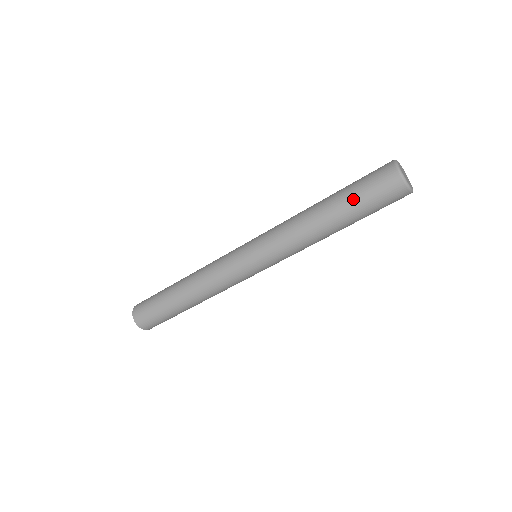
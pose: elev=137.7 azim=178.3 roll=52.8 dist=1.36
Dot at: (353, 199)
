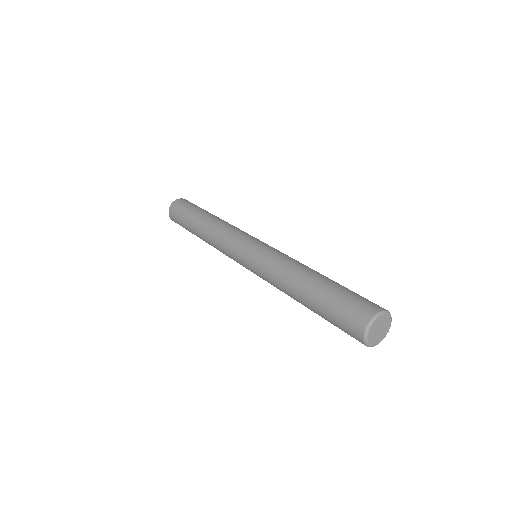
Dot at: (323, 312)
